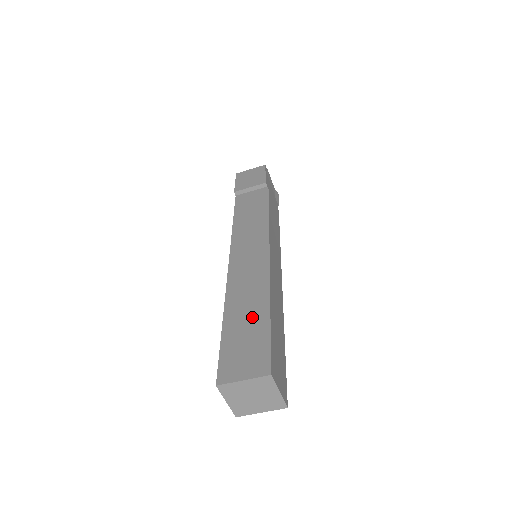
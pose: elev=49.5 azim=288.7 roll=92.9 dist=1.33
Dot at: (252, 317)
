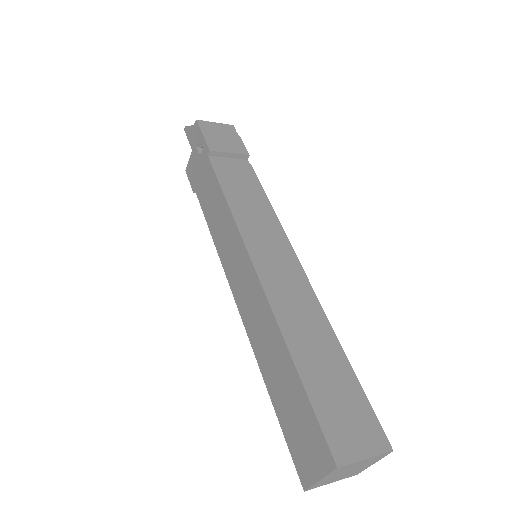
Dot at: (330, 362)
